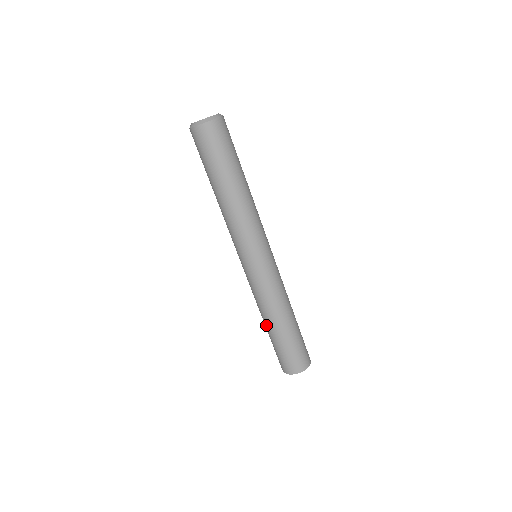
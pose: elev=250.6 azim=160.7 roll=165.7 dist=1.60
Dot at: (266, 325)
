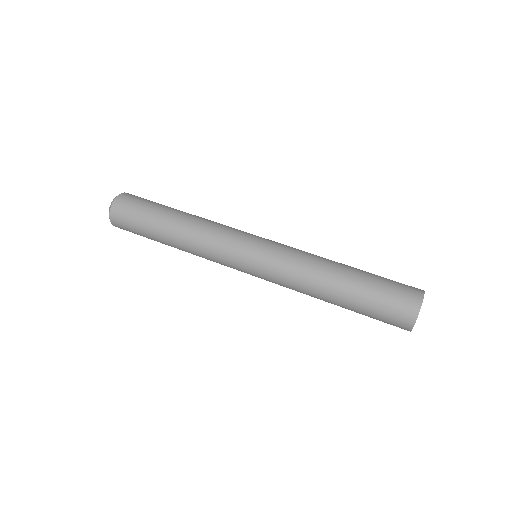
Dot at: (335, 291)
